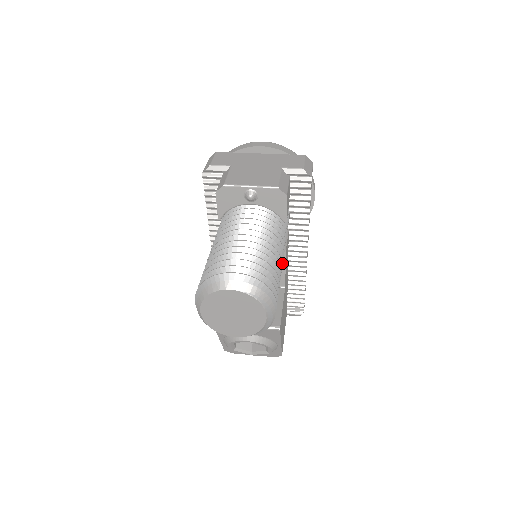
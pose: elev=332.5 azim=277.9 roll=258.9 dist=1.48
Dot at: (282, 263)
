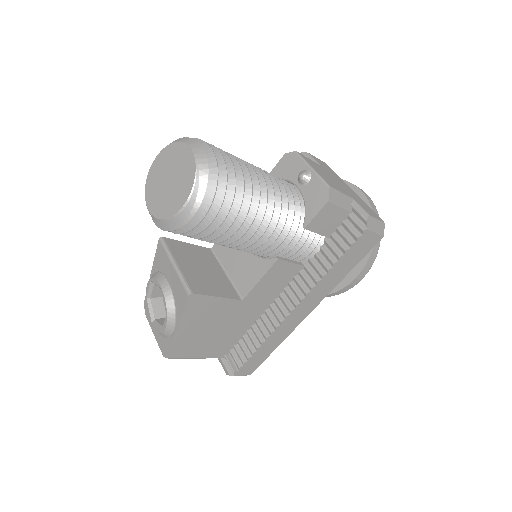
Dot at: (259, 238)
